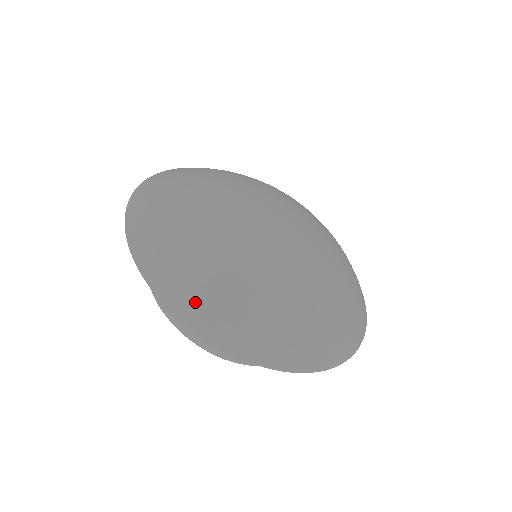
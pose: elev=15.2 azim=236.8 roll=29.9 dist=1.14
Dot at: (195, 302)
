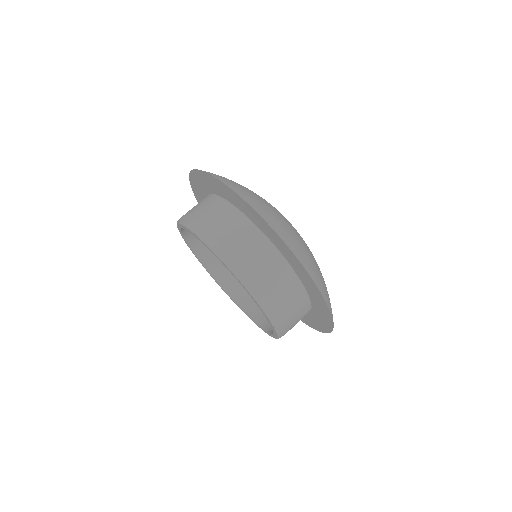
Dot at: (298, 249)
